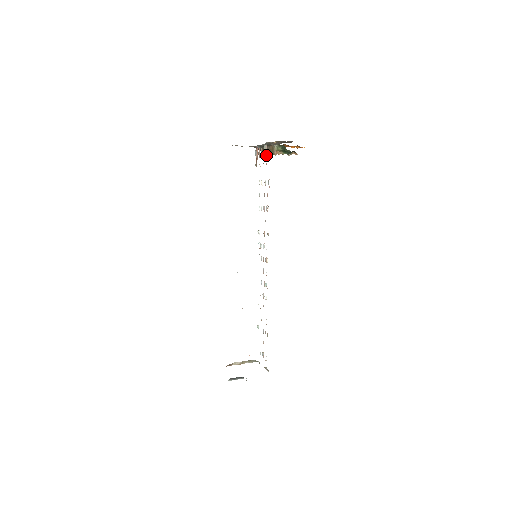
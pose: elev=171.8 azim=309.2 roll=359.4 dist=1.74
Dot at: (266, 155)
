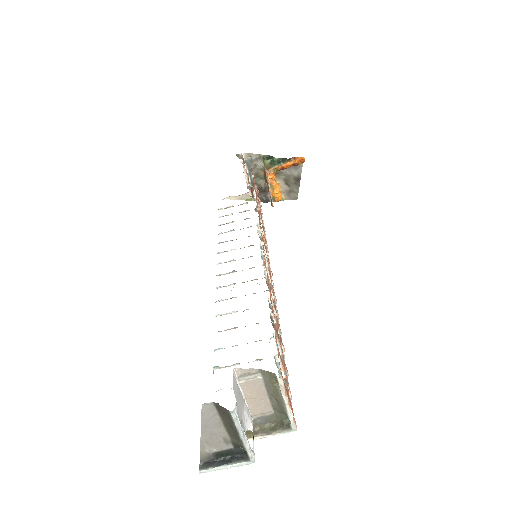
Dot at: occluded
